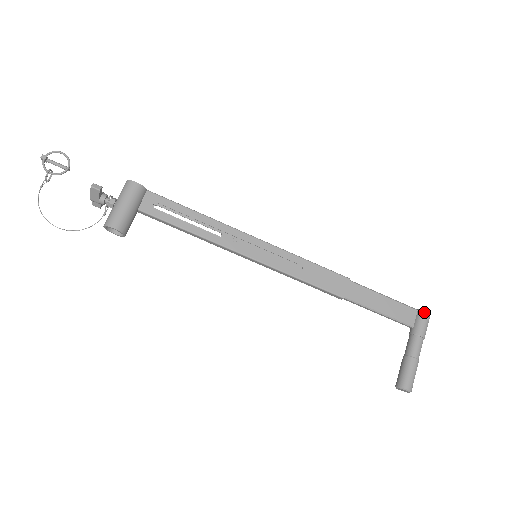
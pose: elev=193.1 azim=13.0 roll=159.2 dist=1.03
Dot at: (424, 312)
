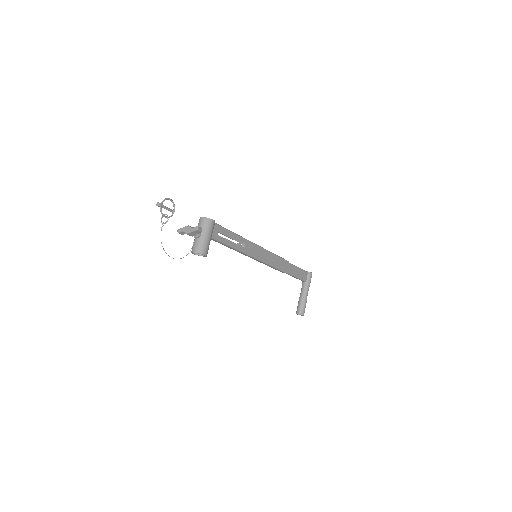
Dot at: (311, 273)
